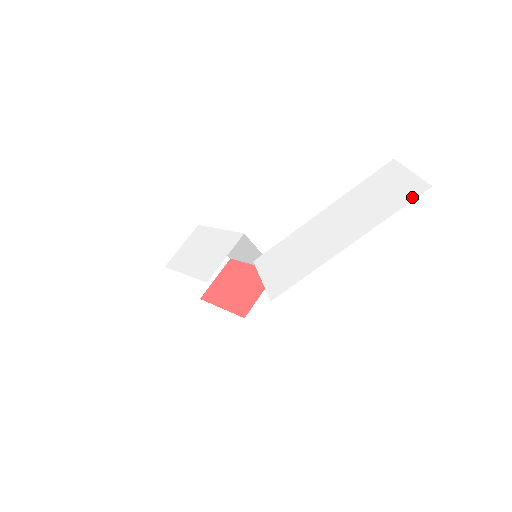
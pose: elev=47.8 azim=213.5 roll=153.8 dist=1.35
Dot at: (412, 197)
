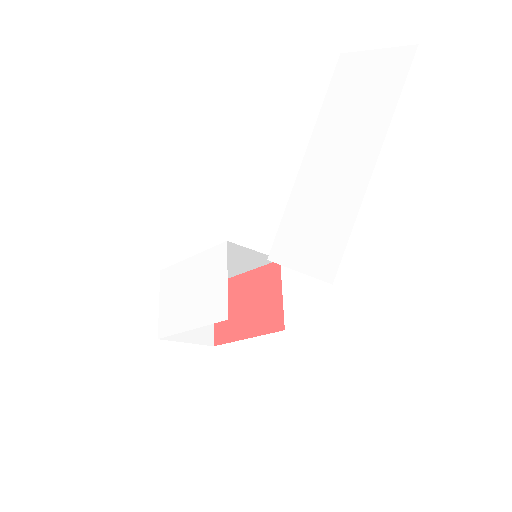
Dot at: (404, 70)
